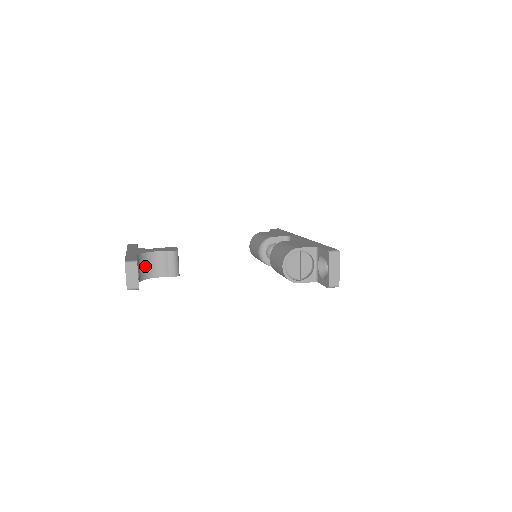
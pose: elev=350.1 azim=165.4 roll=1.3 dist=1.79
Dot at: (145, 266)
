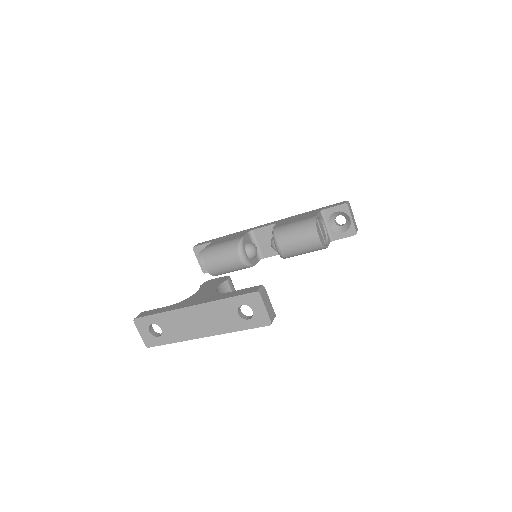
Dot at: occluded
